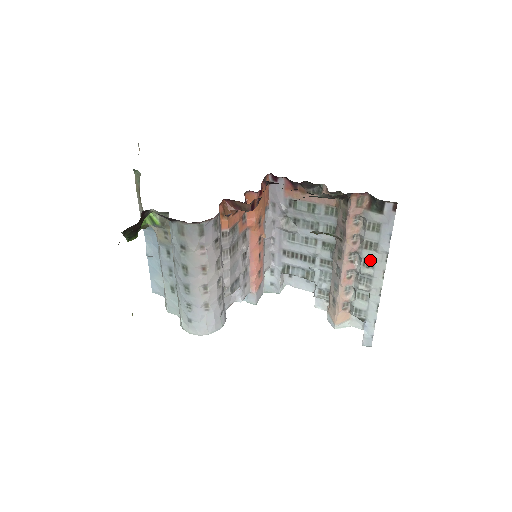
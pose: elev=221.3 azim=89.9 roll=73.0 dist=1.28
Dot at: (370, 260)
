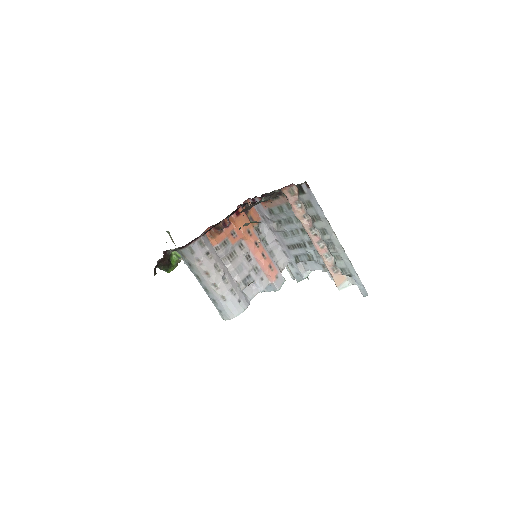
Dot at: (322, 228)
